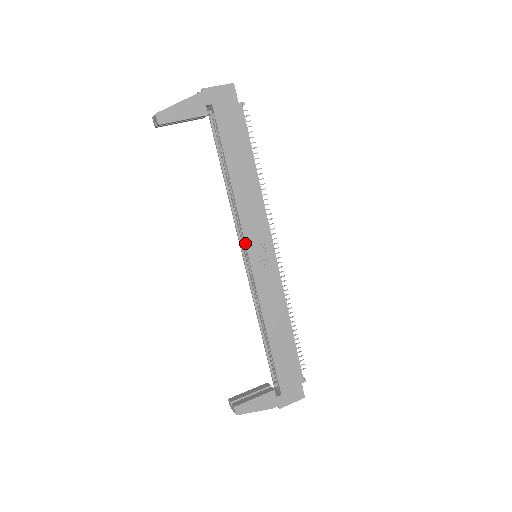
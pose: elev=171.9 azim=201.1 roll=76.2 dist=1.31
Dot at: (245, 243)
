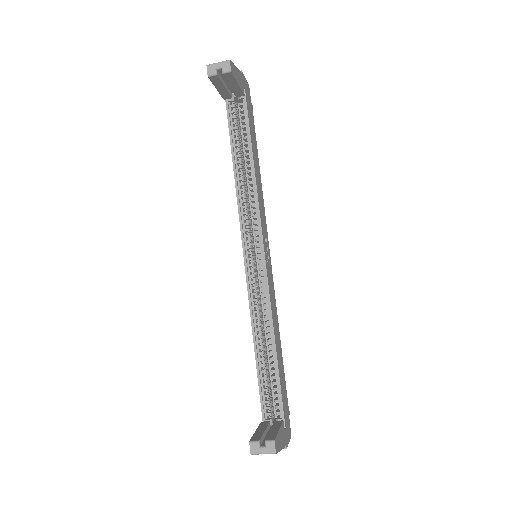
Dot at: (262, 233)
